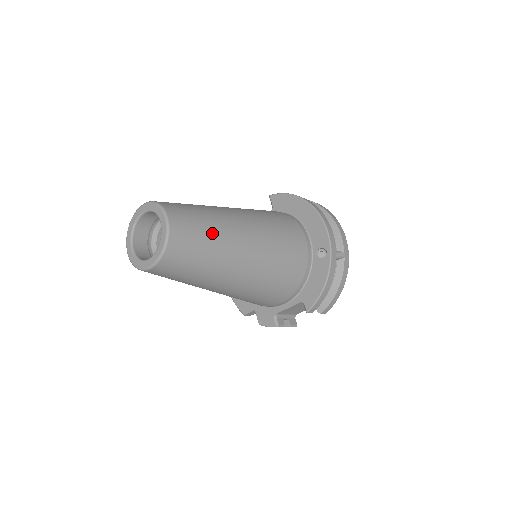
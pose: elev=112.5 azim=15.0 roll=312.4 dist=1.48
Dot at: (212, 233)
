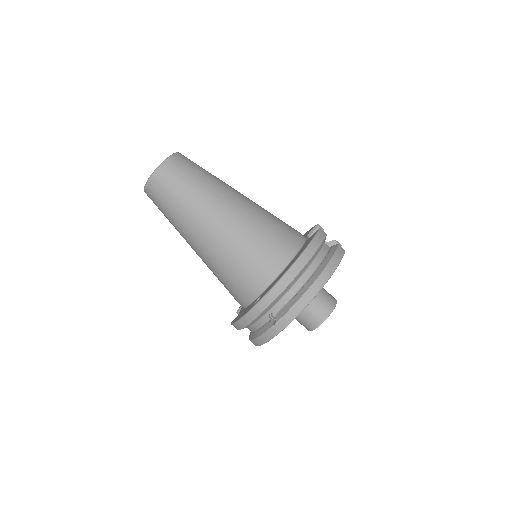
Dot at: (178, 204)
